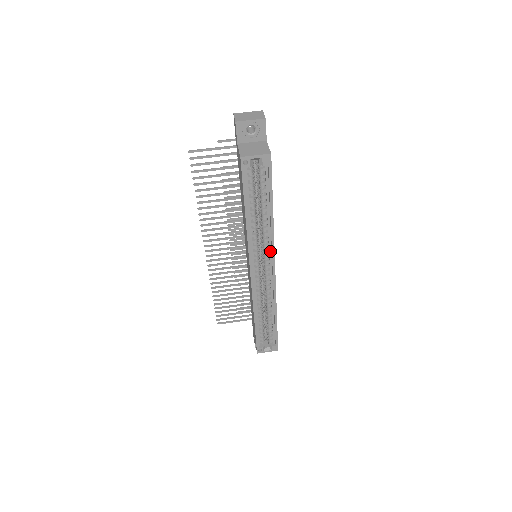
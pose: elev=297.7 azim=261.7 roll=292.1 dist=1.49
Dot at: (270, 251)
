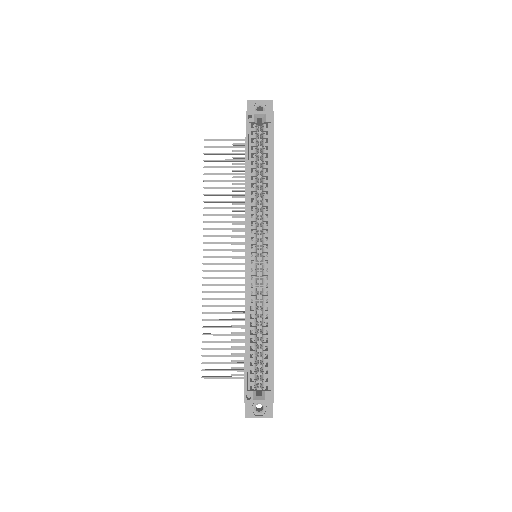
Dot at: (269, 228)
